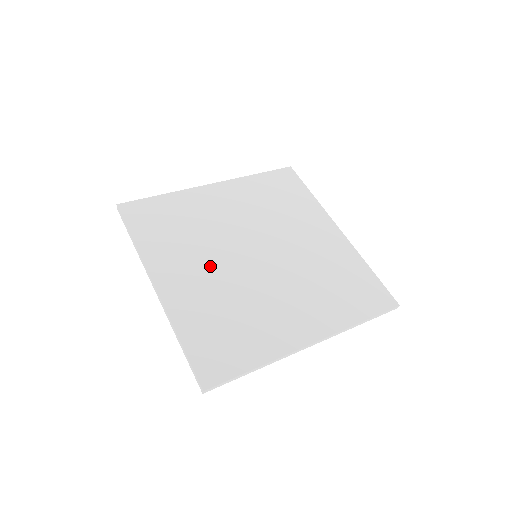
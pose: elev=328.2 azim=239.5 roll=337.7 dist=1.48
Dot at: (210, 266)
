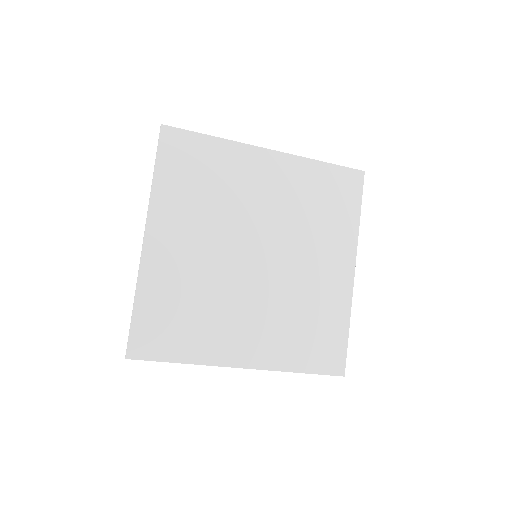
Dot at: (248, 308)
